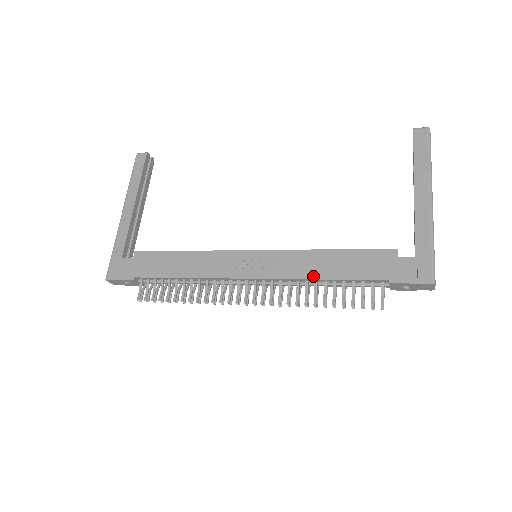
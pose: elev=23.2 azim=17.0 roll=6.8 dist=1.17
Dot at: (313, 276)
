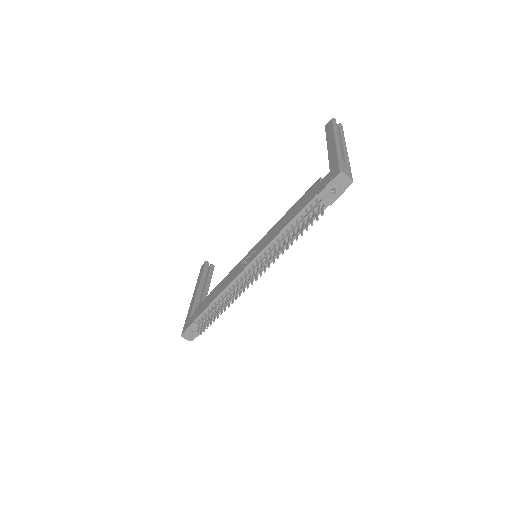
Dot at: (278, 232)
